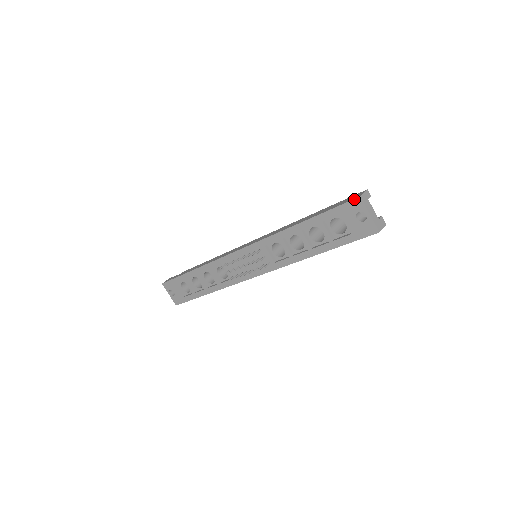
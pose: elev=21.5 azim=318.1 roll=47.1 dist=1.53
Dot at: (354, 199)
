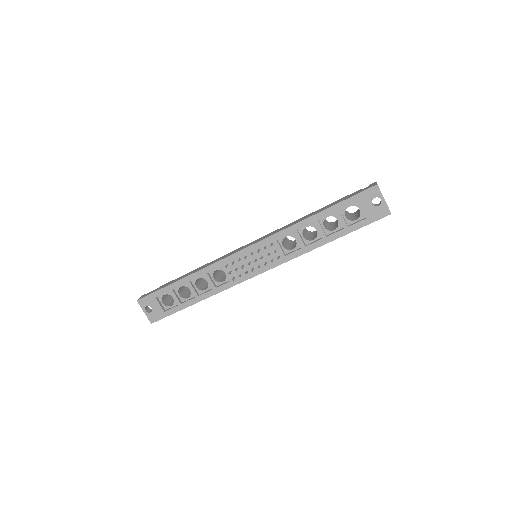
Dot at: (372, 187)
